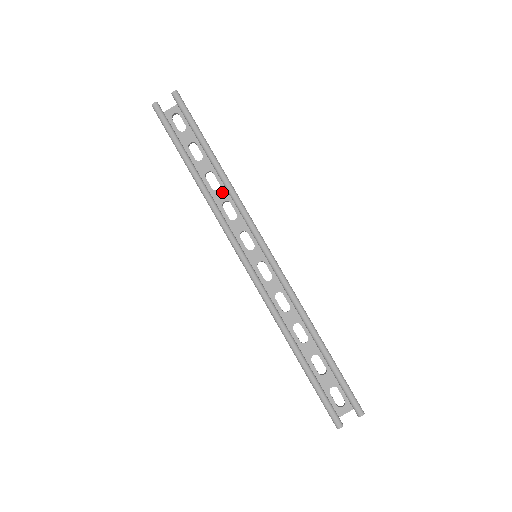
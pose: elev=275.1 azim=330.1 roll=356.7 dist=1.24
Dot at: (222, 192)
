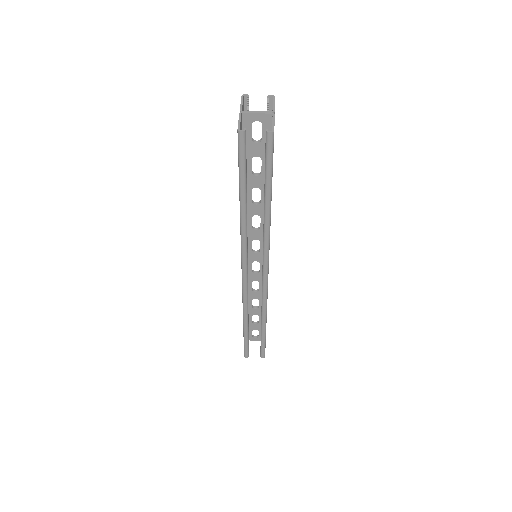
Dot at: (259, 208)
